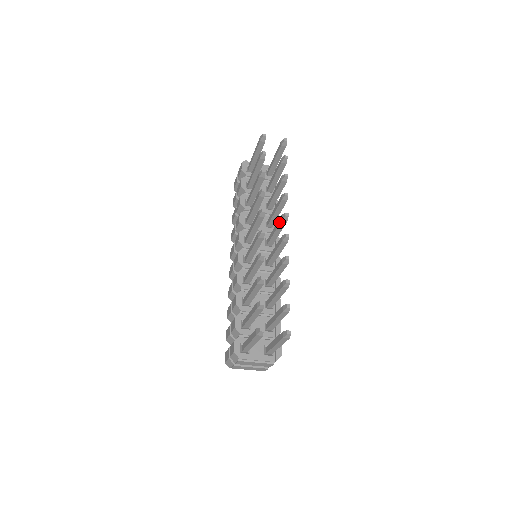
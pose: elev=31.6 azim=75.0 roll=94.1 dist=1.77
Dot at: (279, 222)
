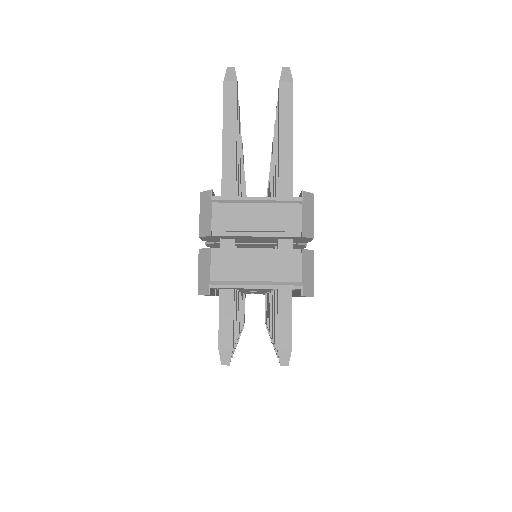
Dot at: occluded
